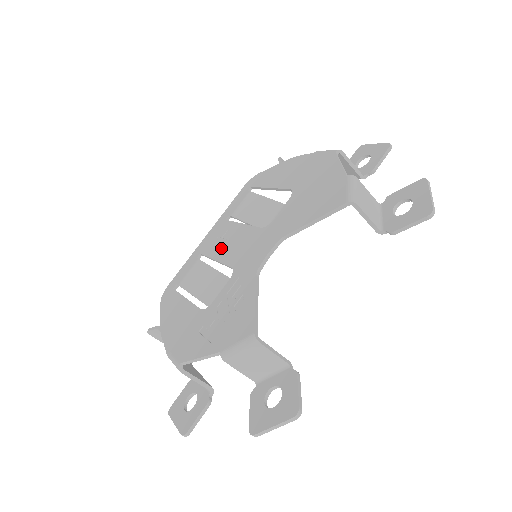
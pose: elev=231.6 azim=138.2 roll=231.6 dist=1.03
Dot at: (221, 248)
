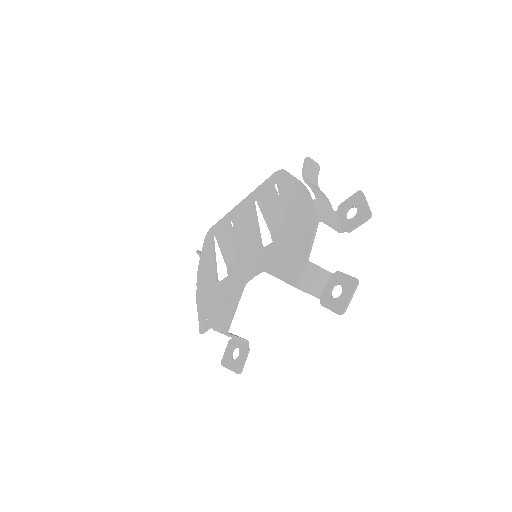
Dot at: (241, 232)
